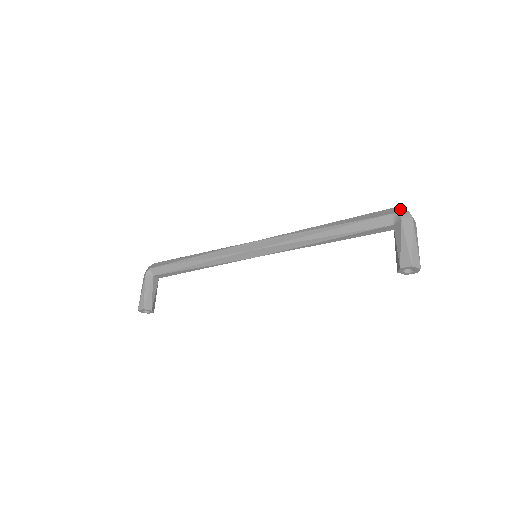
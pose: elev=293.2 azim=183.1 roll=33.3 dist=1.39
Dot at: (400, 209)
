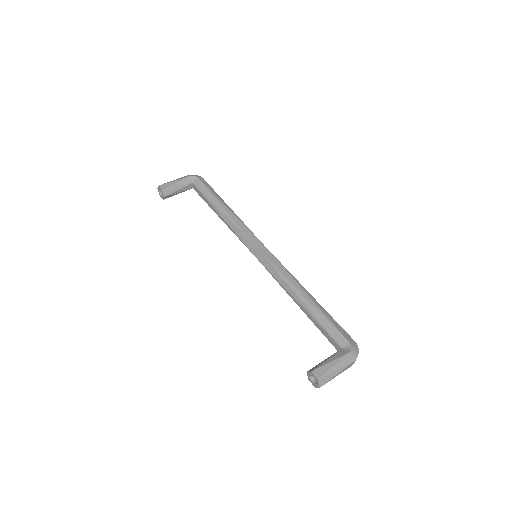
Dot at: (357, 347)
